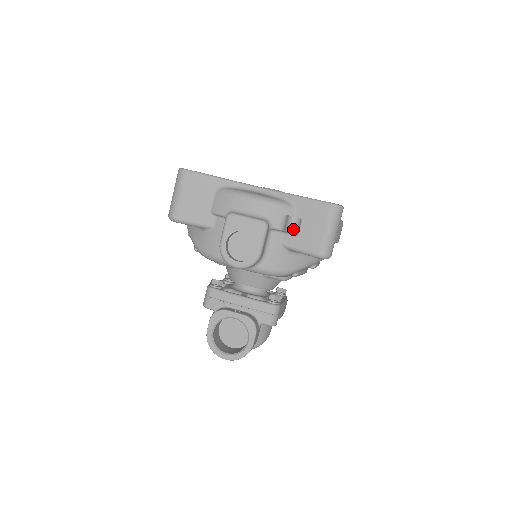
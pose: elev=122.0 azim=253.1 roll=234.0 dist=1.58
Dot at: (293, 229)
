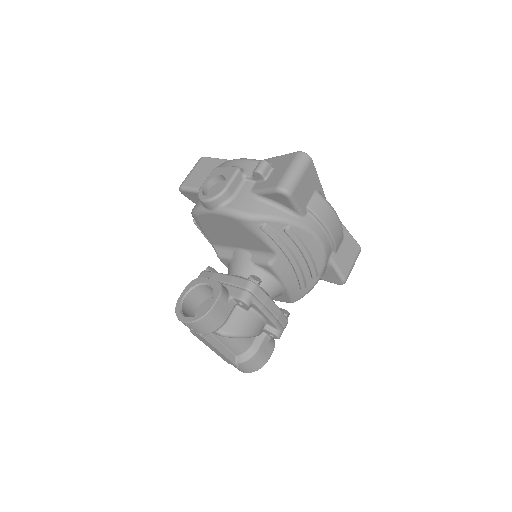
Dot at: (259, 168)
